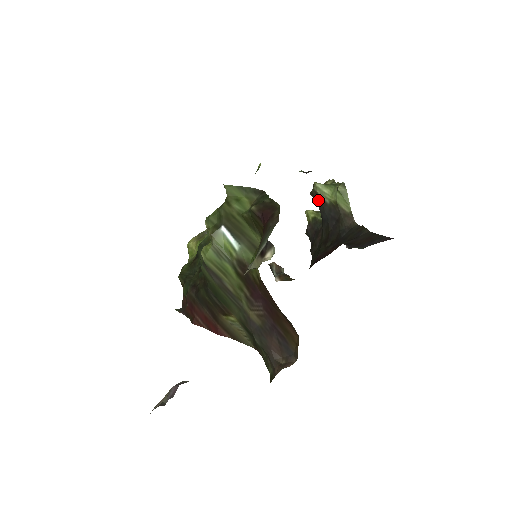
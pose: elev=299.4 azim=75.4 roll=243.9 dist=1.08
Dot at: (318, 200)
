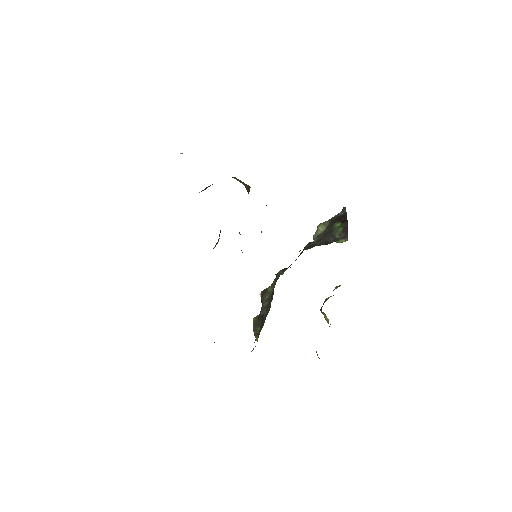
Dot at: occluded
